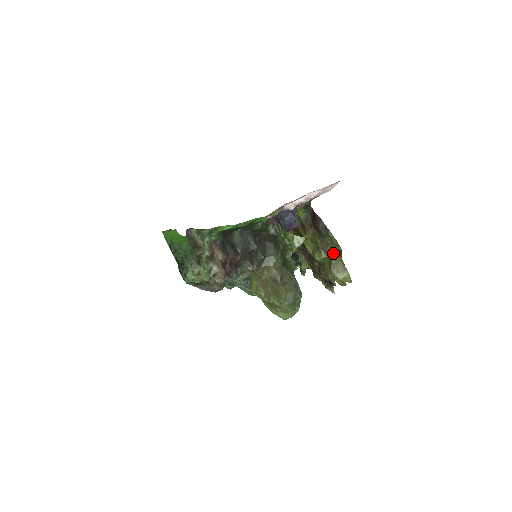
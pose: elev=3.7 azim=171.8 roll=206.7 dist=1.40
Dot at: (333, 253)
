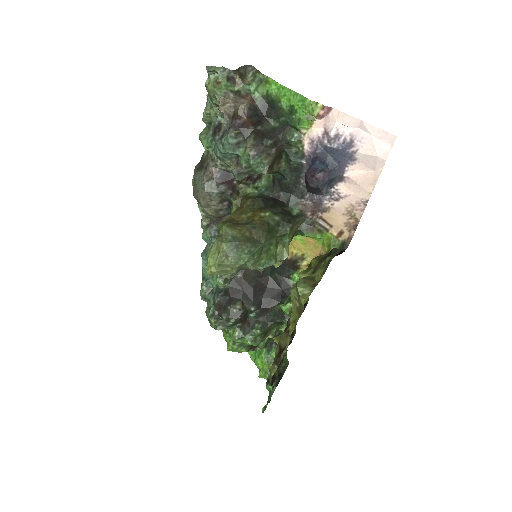
Dot at: (320, 267)
